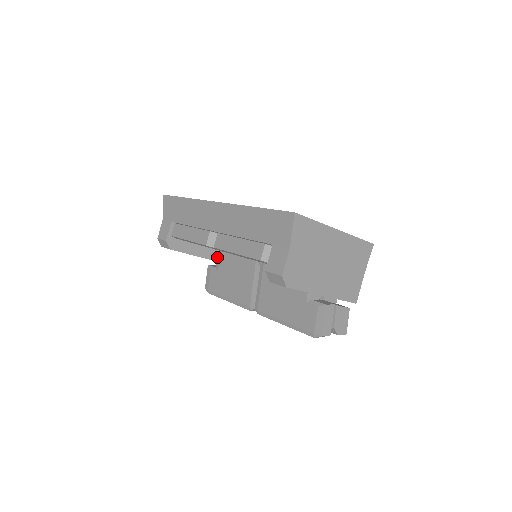
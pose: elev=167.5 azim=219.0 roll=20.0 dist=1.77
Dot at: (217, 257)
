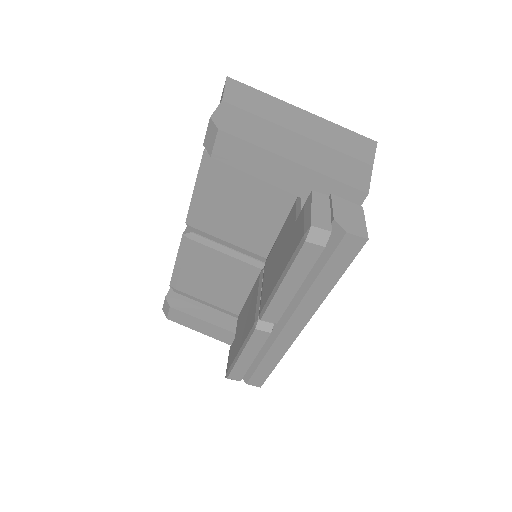
Dot at: (236, 325)
